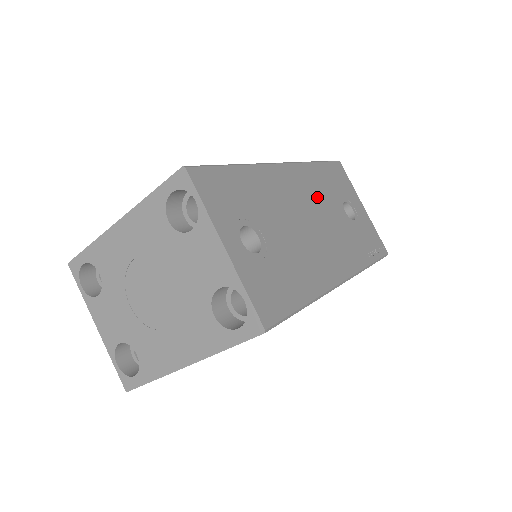
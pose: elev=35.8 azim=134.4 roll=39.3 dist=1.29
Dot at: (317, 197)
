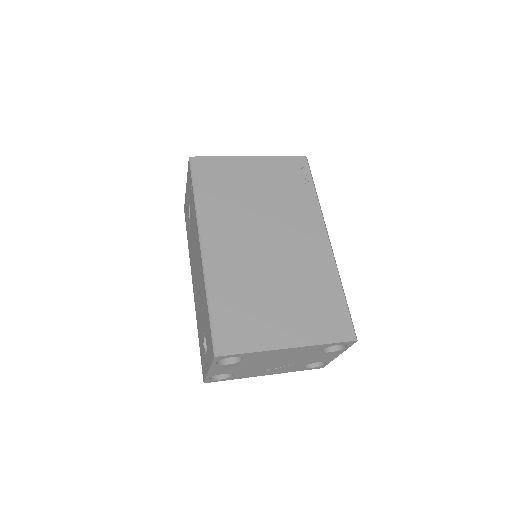
Dot at: occluded
